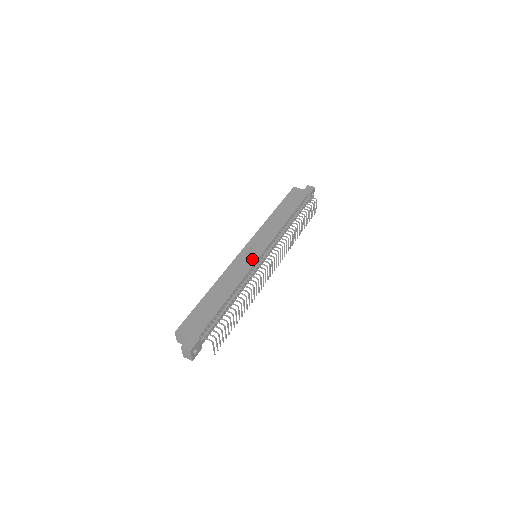
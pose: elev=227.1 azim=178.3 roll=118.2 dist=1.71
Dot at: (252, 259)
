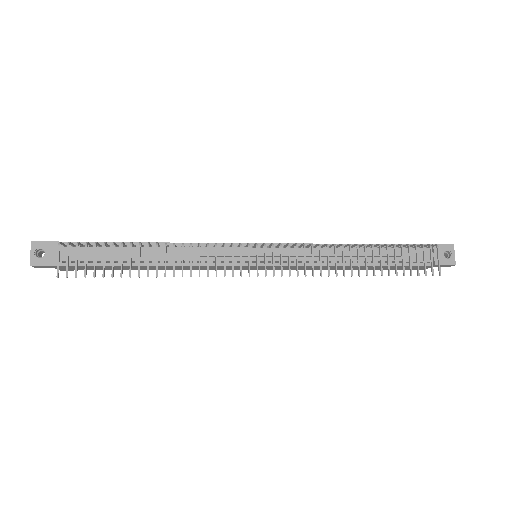
Dot at: occluded
